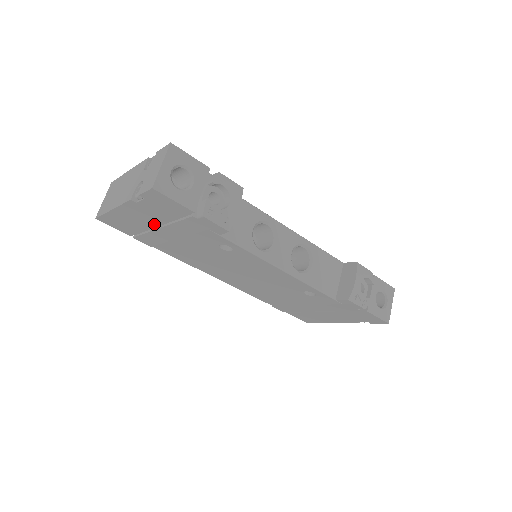
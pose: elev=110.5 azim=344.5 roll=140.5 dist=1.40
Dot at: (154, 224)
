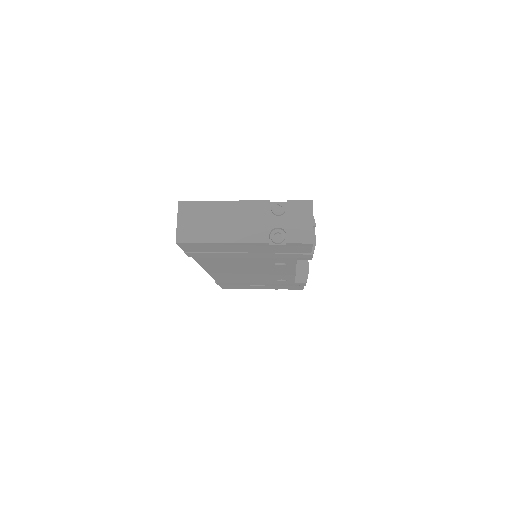
Dot at: (245, 251)
